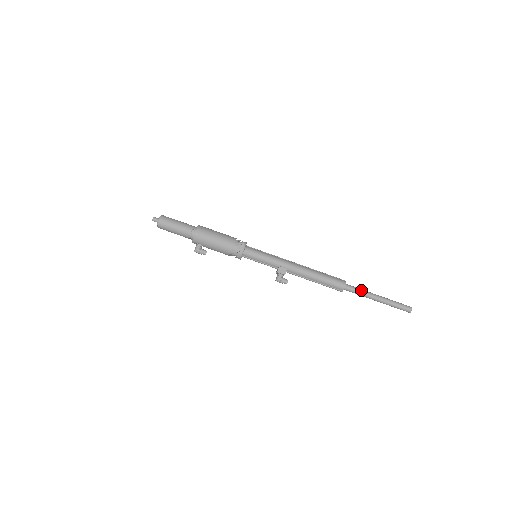
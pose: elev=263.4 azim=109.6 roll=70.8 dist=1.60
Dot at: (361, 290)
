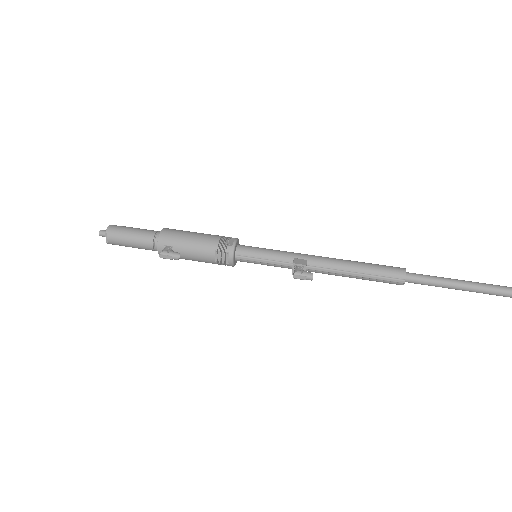
Dot at: (433, 276)
